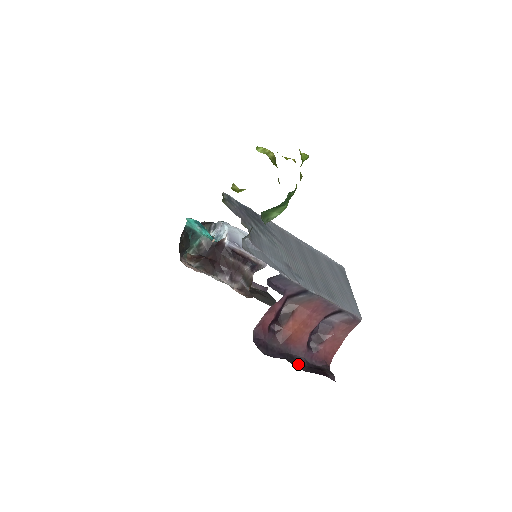
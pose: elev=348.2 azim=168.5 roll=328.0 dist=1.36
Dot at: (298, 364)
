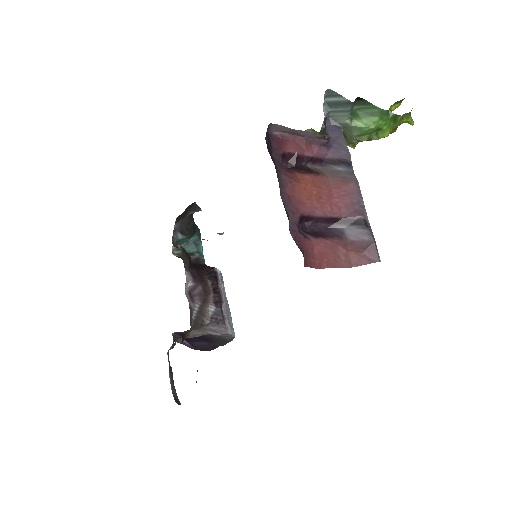
Dot at: occluded
